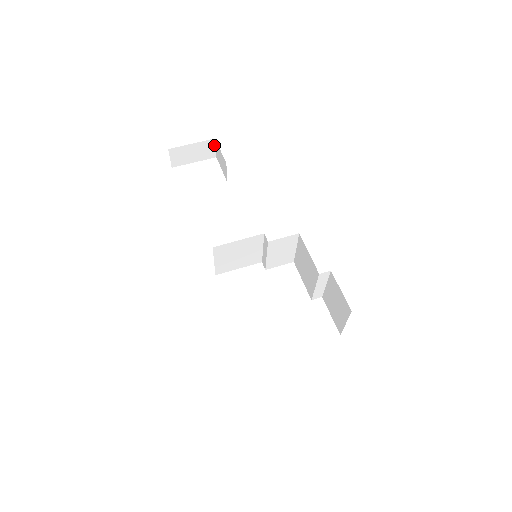
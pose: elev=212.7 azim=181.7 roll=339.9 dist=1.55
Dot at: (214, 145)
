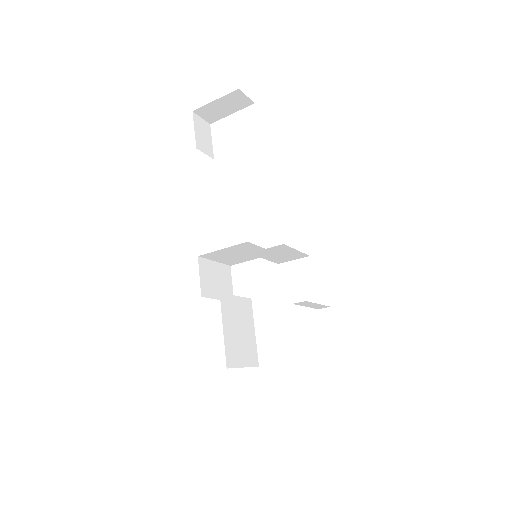
Dot at: (243, 94)
